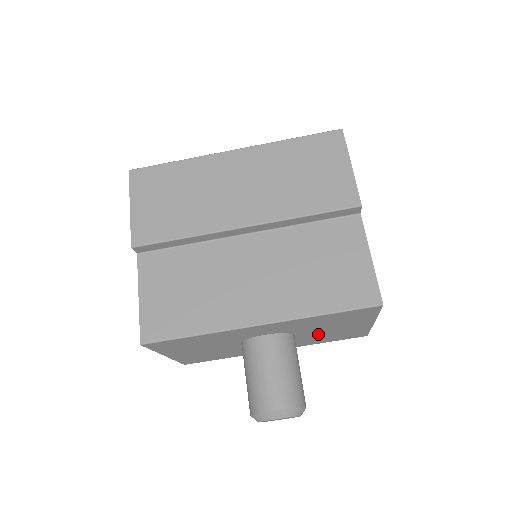
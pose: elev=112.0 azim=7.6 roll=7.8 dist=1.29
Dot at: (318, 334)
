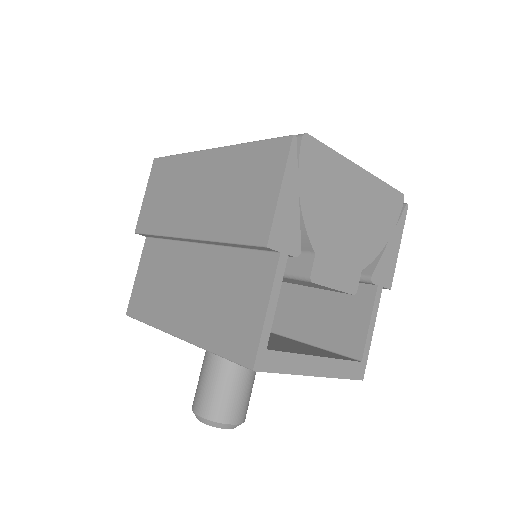
Dot at: occluded
